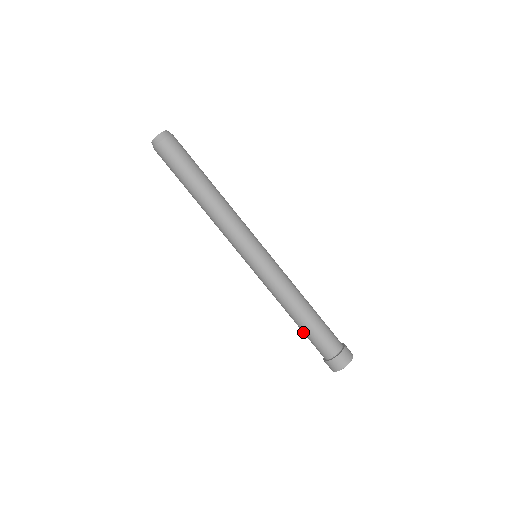
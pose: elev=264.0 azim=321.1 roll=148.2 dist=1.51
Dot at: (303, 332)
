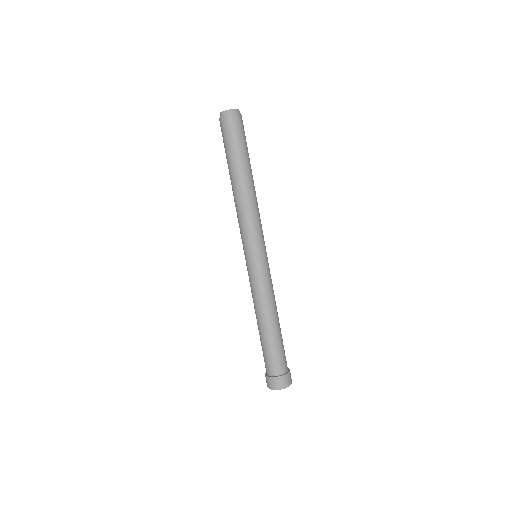
Dot at: (260, 340)
